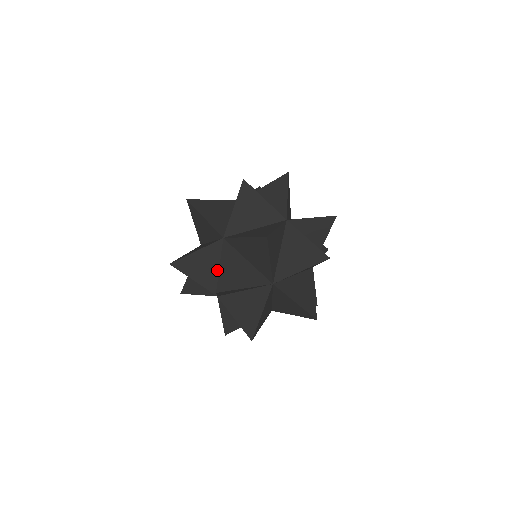
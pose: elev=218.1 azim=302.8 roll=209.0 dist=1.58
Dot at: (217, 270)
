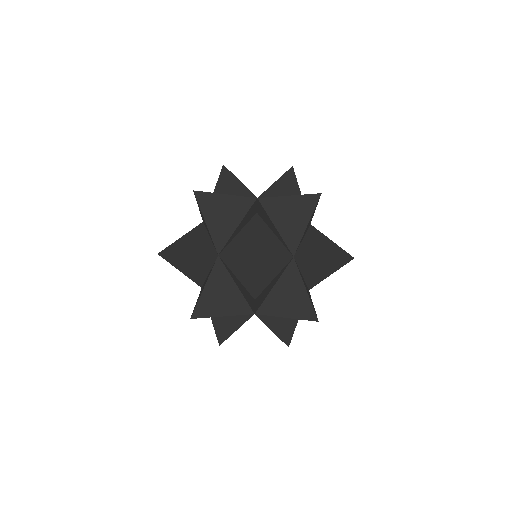
Dot at: occluded
